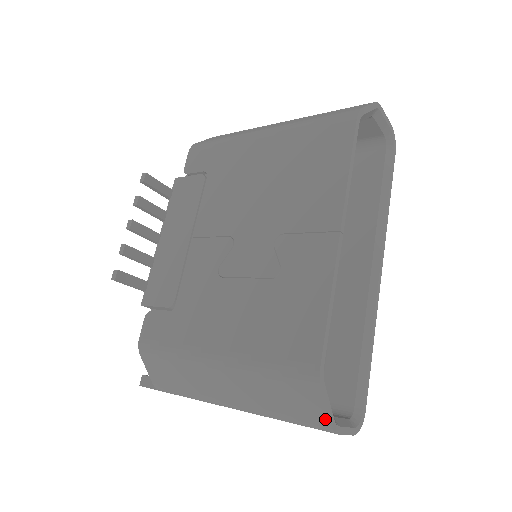
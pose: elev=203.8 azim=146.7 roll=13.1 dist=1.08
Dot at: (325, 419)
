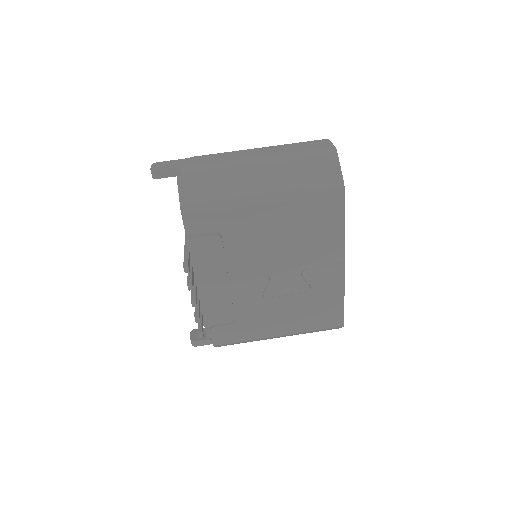
Dot at: occluded
